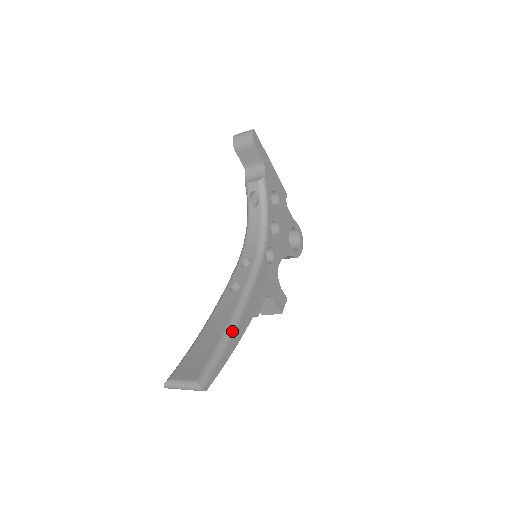
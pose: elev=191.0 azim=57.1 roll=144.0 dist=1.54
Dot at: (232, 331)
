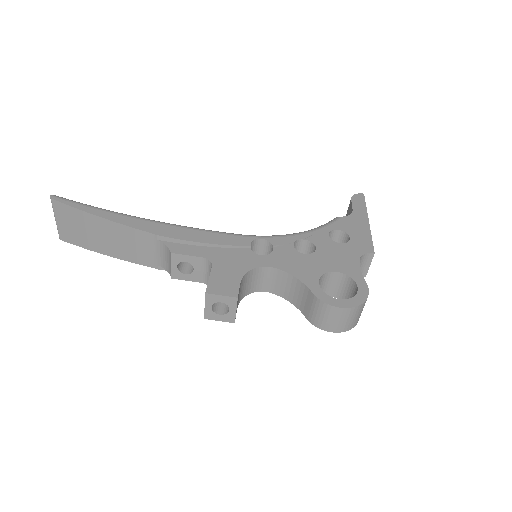
Dot at: (127, 215)
